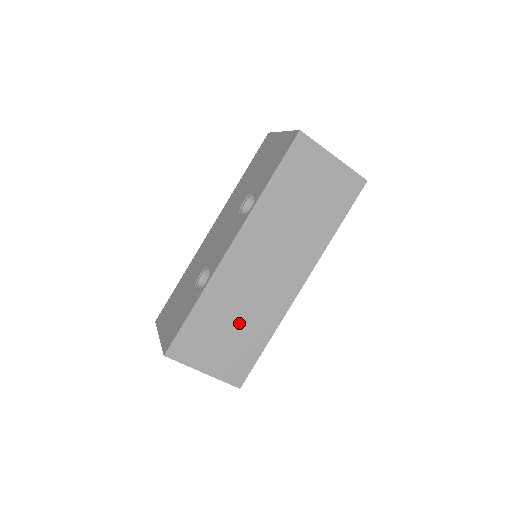
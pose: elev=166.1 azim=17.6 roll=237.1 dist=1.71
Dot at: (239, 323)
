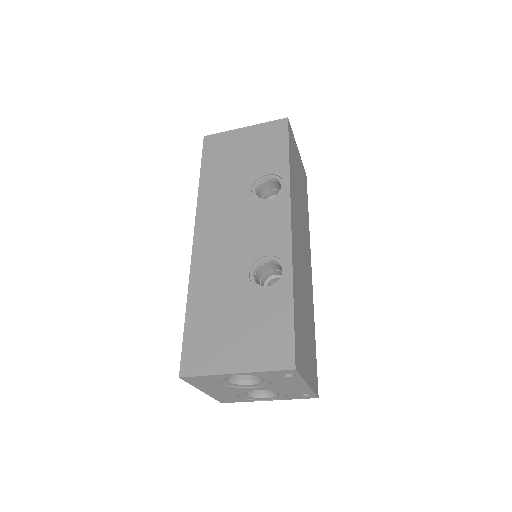
Dot at: (306, 315)
